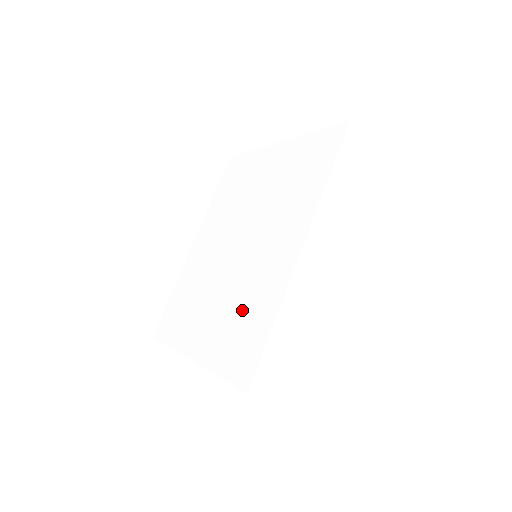
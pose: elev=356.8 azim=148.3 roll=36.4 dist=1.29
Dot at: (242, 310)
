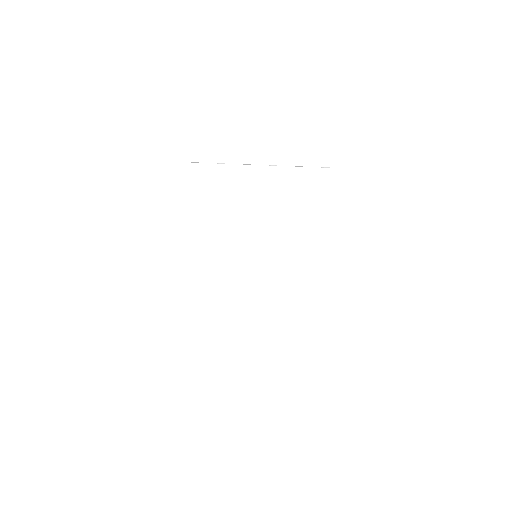
Dot at: (297, 307)
